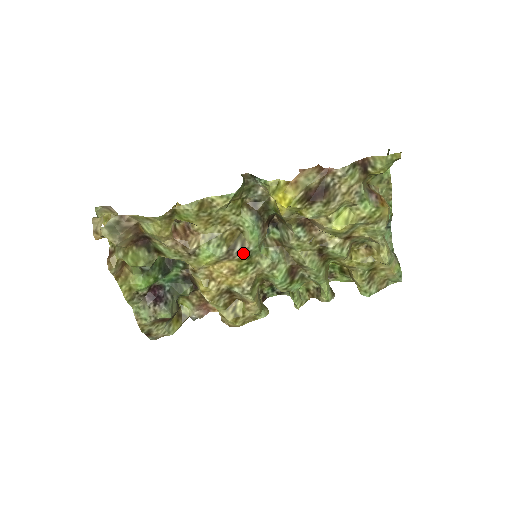
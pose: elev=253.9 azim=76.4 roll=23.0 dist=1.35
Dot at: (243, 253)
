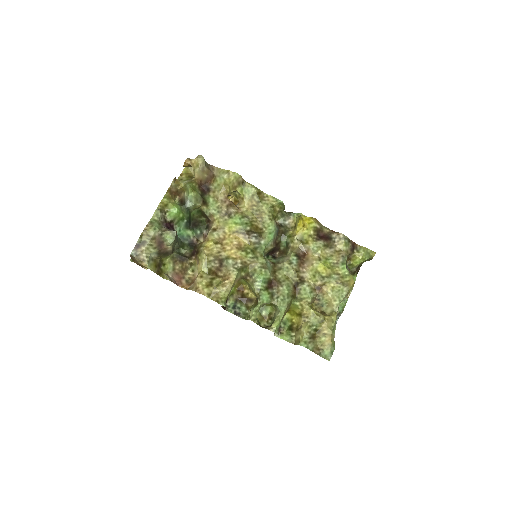
Dot at: (256, 240)
